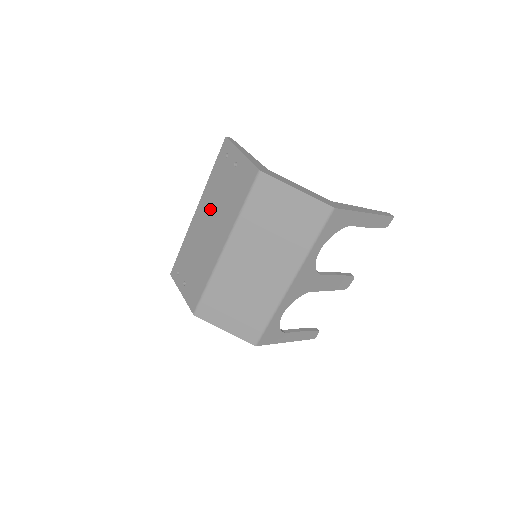
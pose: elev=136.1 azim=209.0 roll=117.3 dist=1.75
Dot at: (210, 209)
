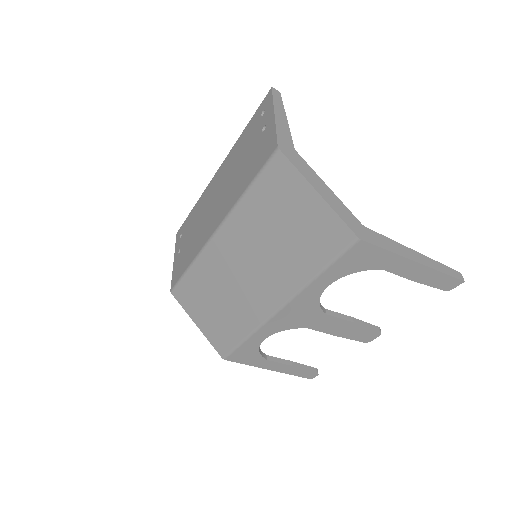
Dot at: (226, 176)
